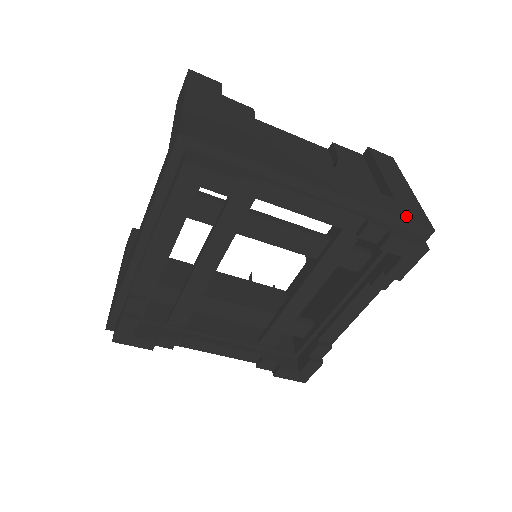
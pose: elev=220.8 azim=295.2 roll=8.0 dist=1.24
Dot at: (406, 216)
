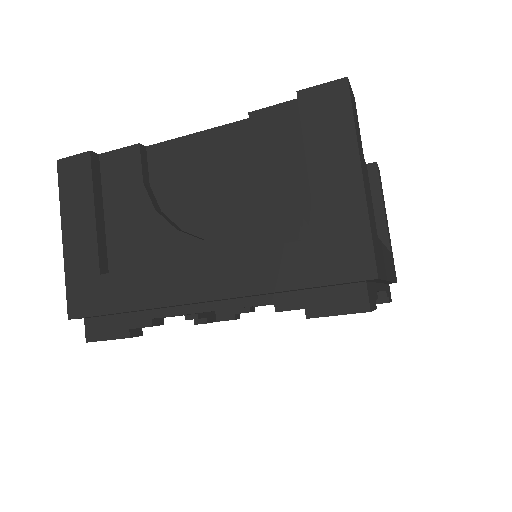
Dot at: (327, 275)
